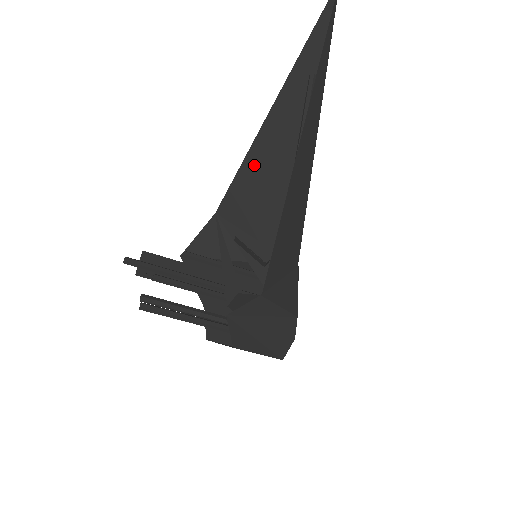
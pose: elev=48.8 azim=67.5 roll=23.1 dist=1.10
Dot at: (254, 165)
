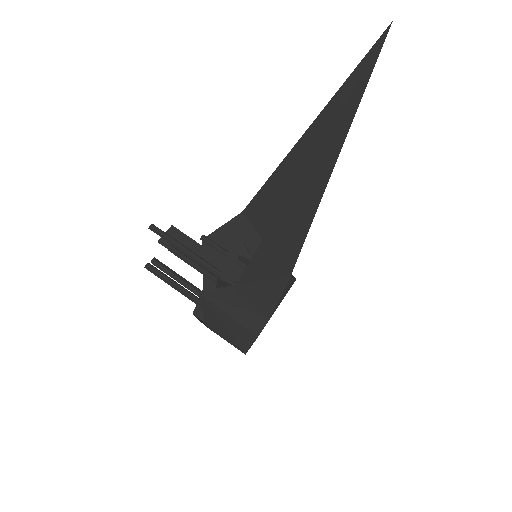
Dot at: (281, 177)
